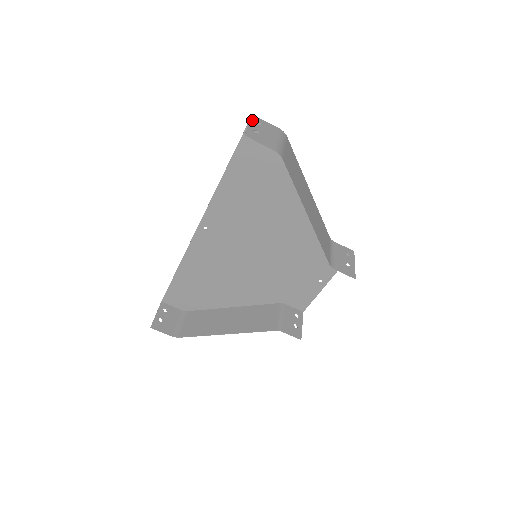
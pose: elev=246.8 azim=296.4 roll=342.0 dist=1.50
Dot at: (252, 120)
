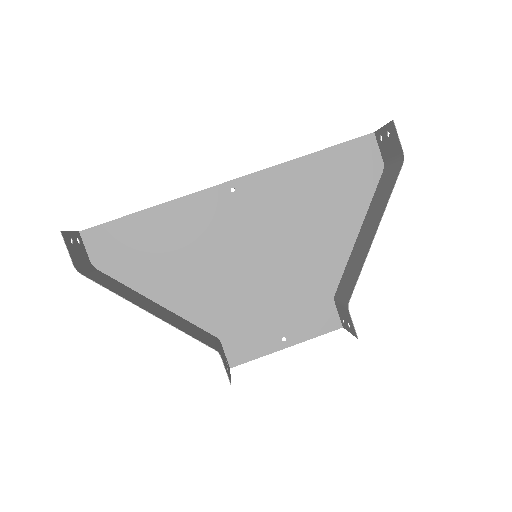
Dot at: (379, 131)
